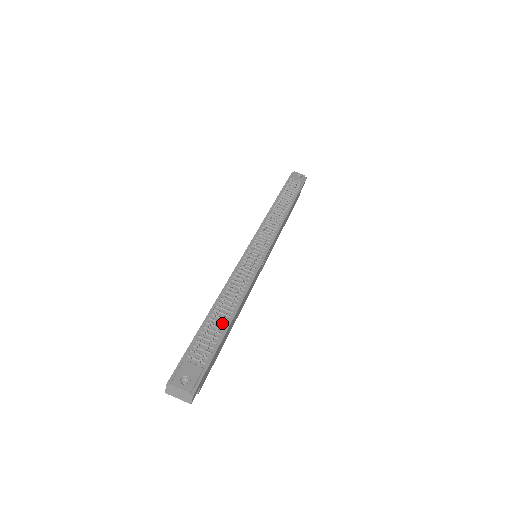
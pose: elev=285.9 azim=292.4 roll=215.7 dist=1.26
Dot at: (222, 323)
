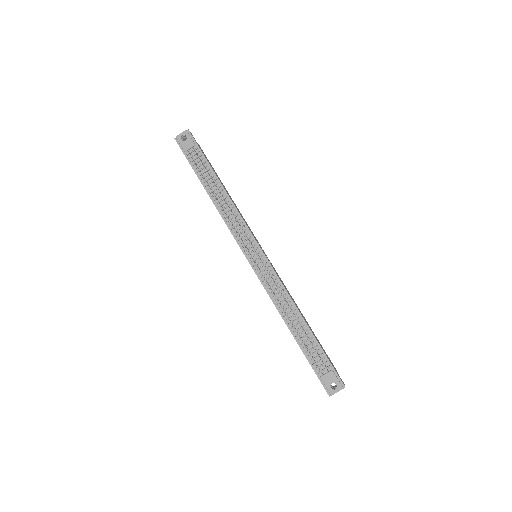
Dot at: (307, 335)
